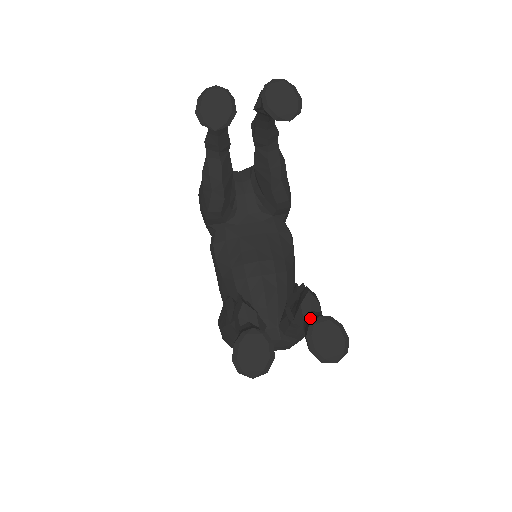
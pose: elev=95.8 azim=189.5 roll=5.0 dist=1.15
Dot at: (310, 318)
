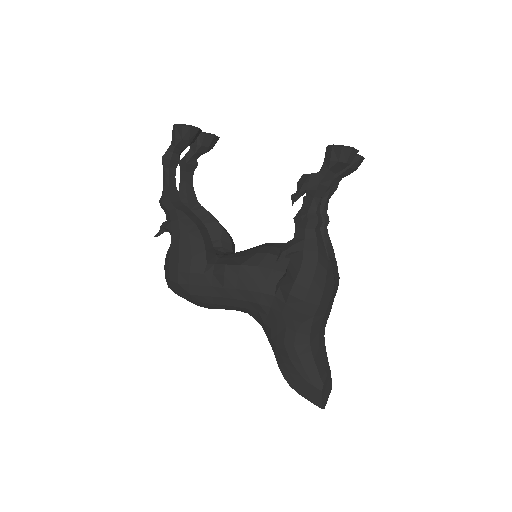
Dot at: occluded
